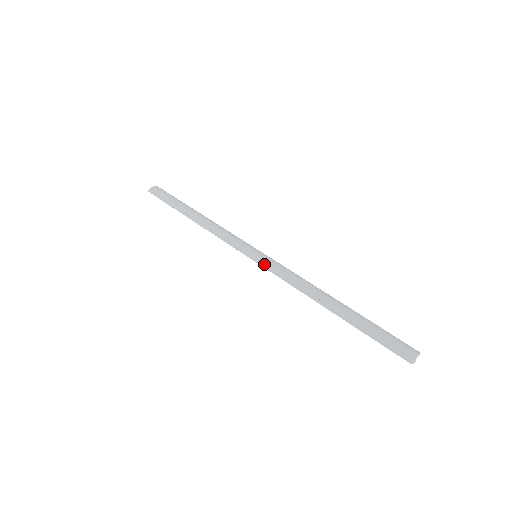
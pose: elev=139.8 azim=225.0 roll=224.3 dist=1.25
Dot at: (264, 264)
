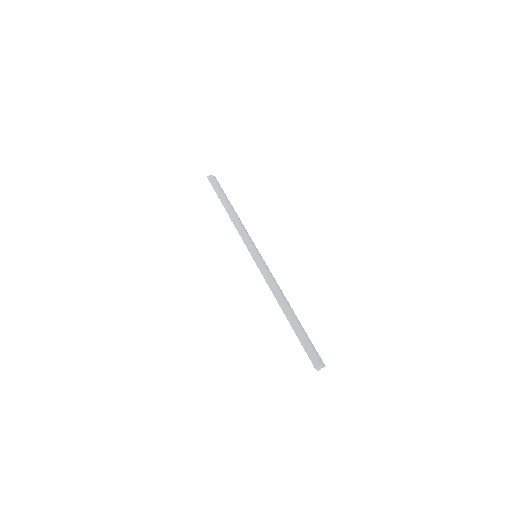
Dot at: (258, 263)
